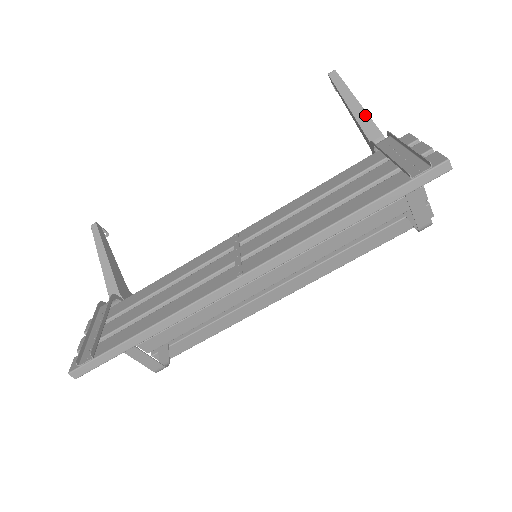
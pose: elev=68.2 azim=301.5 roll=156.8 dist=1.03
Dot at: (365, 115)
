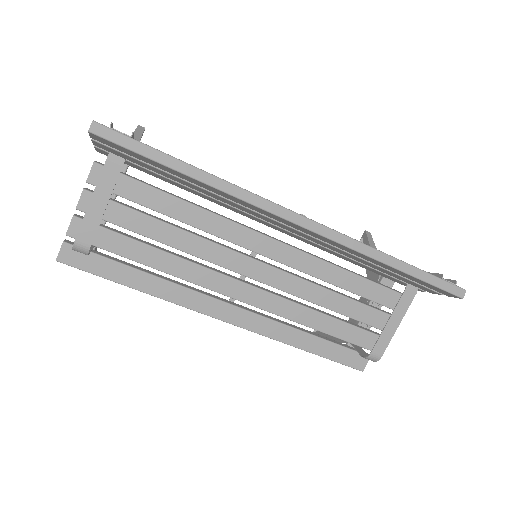
Dot at: occluded
